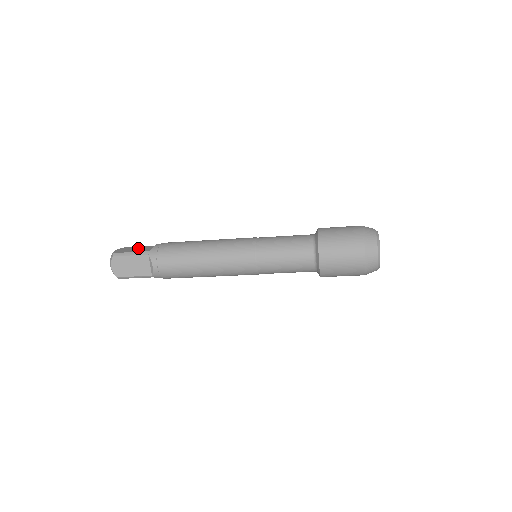
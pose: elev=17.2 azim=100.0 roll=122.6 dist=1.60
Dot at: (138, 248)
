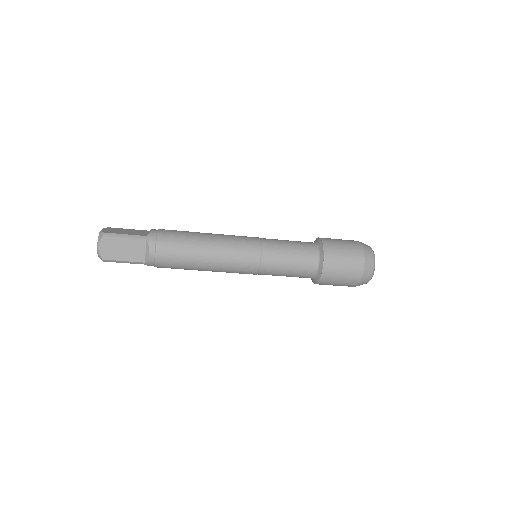
Dot at: (129, 230)
